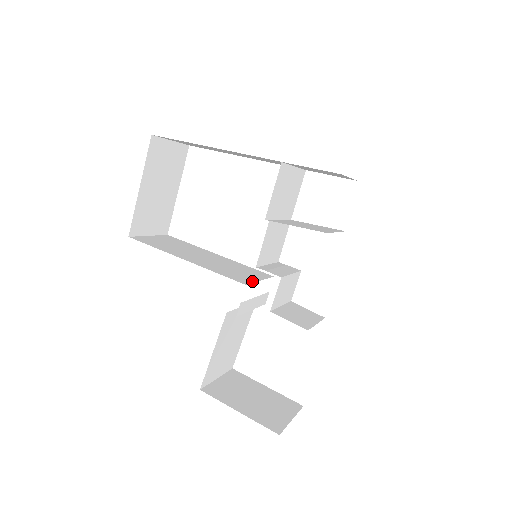
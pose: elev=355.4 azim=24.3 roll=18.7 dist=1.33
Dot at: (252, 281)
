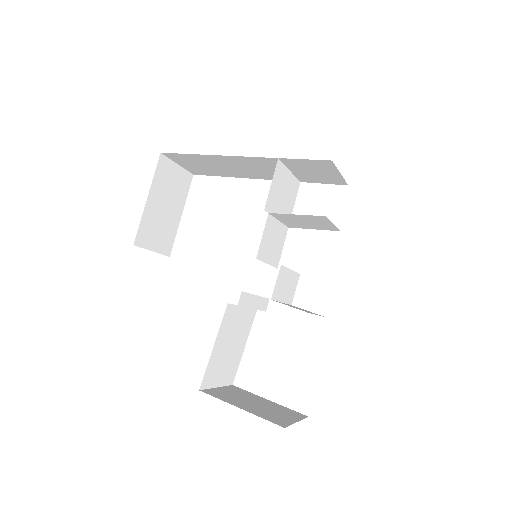
Dot at: occluded
